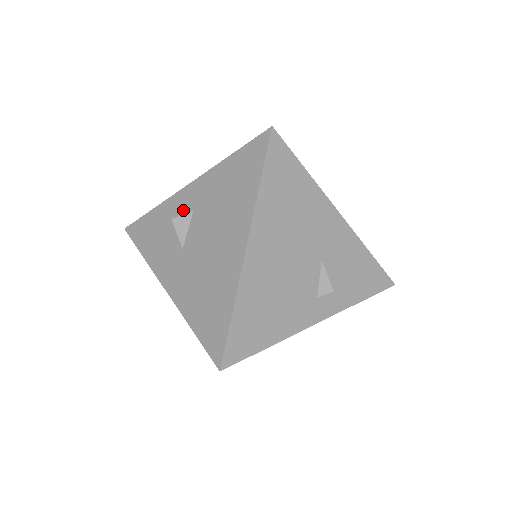
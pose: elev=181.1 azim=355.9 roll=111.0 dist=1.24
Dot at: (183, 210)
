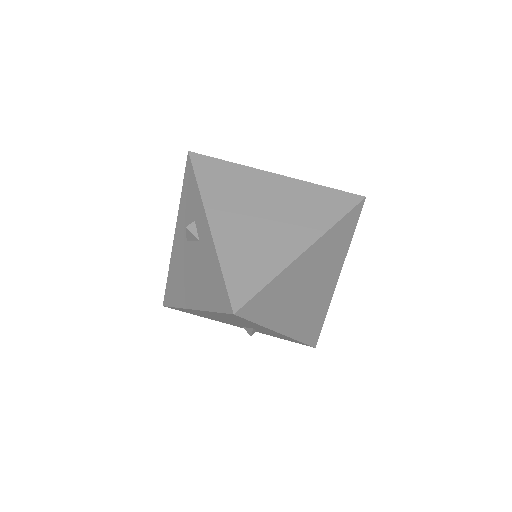
Dot at: (198, 227)
